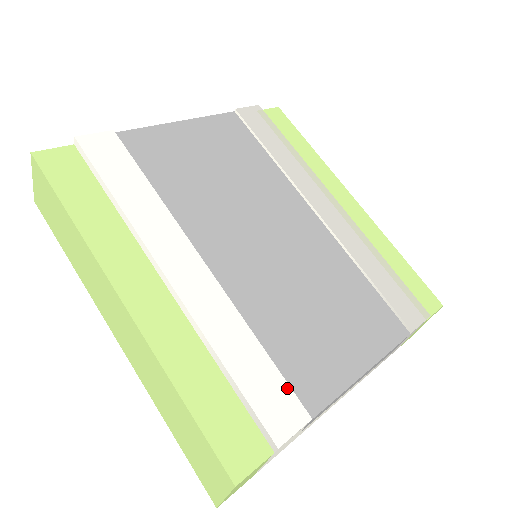
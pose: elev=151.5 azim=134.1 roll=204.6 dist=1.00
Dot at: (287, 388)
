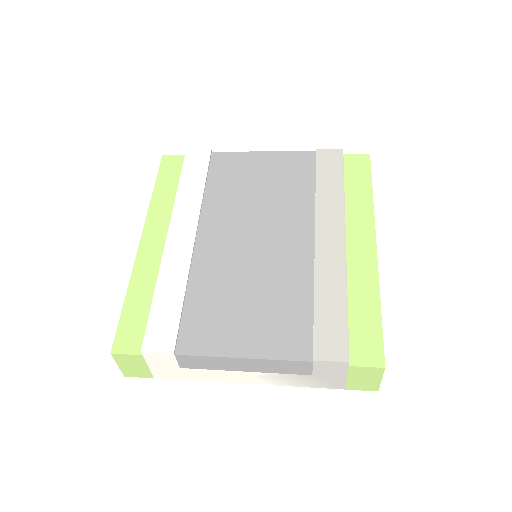
Dot at: (176, 328)
